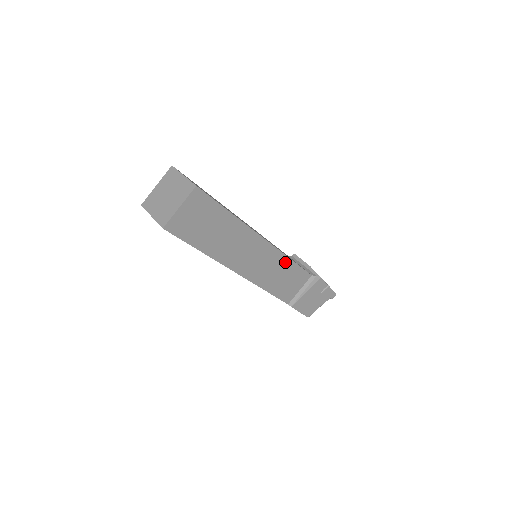
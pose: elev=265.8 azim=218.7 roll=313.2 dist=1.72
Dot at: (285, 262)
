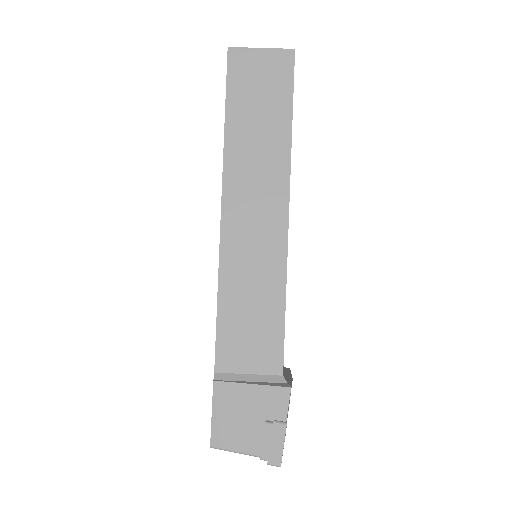
Dot at: (276, 288)
